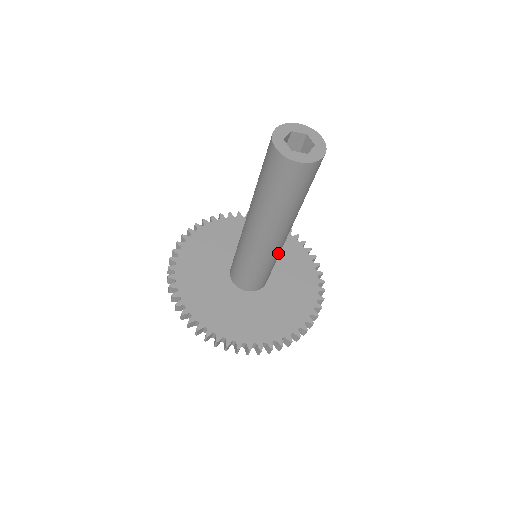
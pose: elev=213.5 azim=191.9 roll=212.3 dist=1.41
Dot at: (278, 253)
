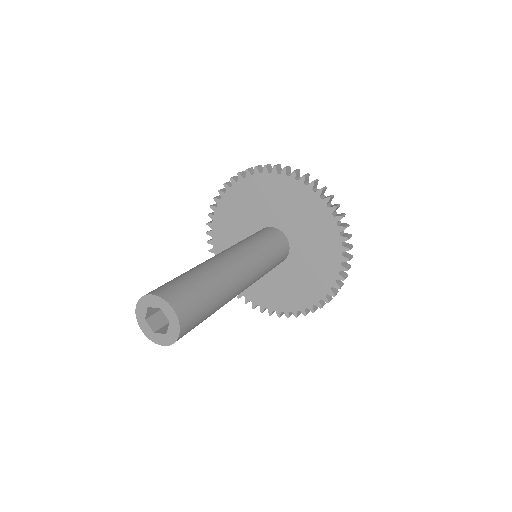
Dot at: (258, 277)
